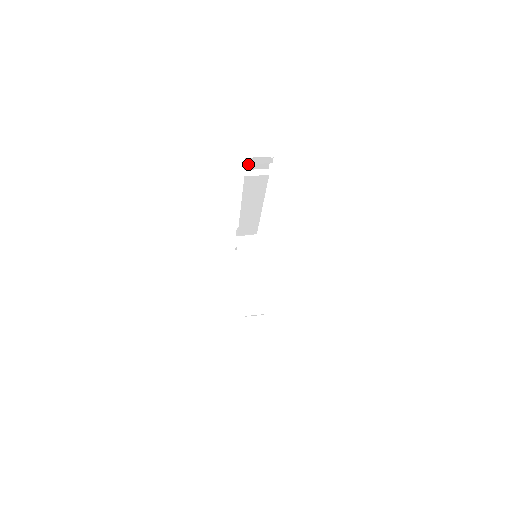
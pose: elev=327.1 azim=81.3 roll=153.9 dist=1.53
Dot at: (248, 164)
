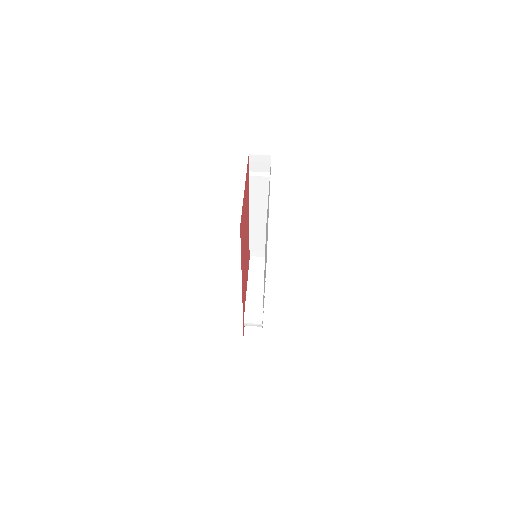
Dot at: (253, 165)
